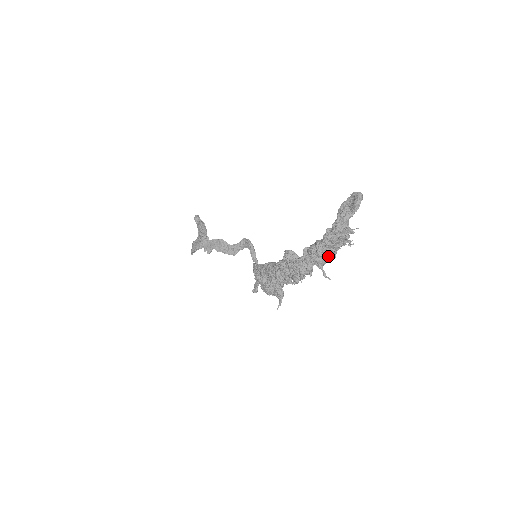
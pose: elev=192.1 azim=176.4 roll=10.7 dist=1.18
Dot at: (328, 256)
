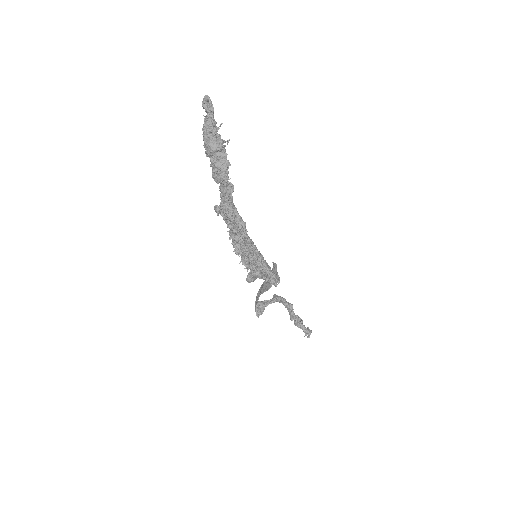
Dot at: (221, 167)
